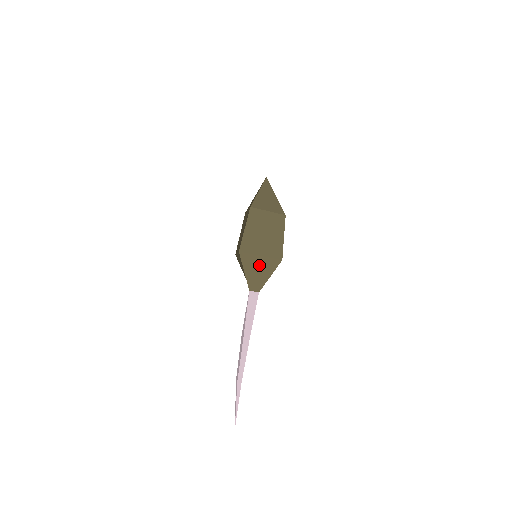
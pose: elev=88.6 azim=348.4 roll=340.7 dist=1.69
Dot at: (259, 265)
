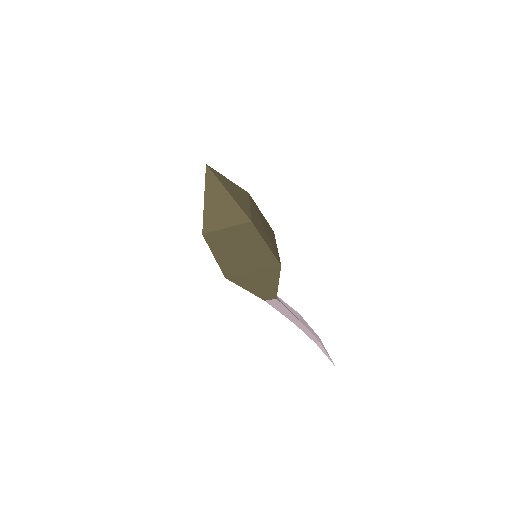
Dot at: (257, 279)
